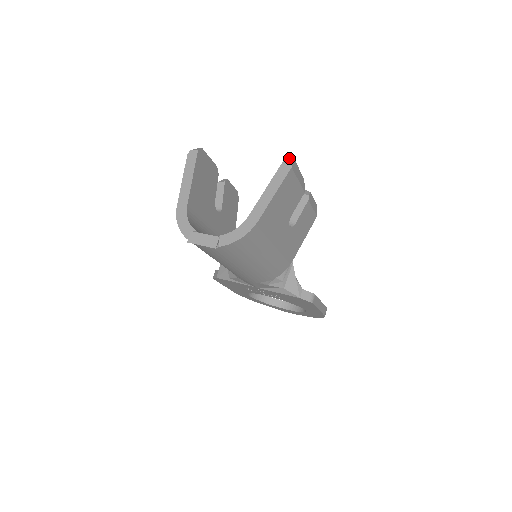
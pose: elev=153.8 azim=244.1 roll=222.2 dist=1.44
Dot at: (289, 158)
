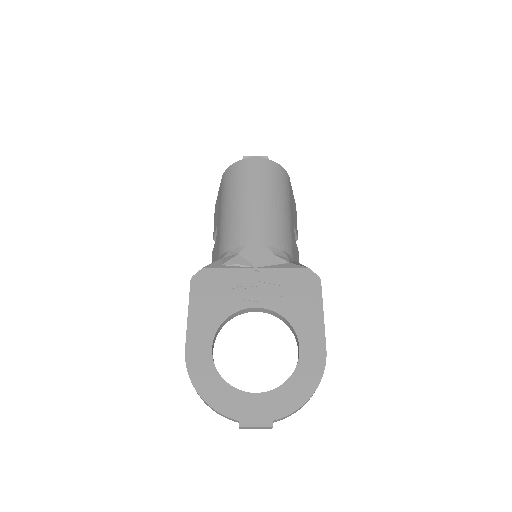
Dot at: occluded
